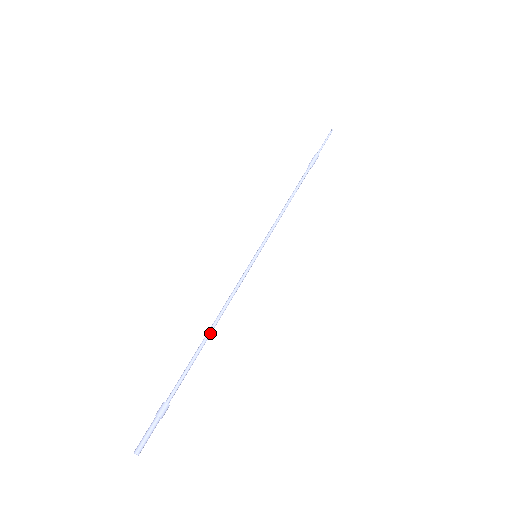
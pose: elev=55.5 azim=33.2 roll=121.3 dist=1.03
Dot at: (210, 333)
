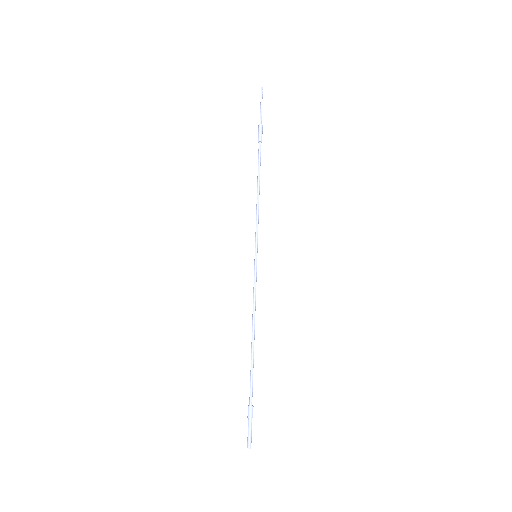
Dot at: (254, 339)
